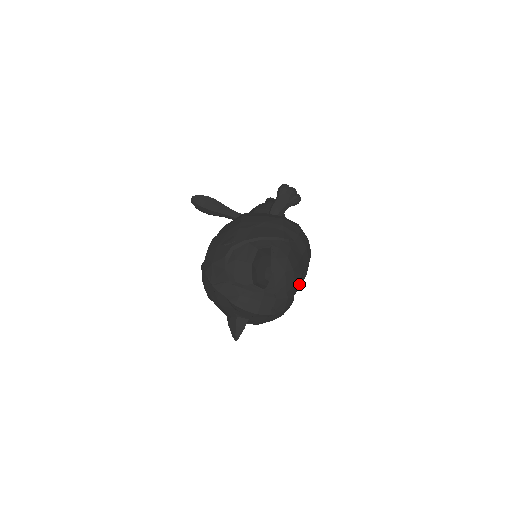
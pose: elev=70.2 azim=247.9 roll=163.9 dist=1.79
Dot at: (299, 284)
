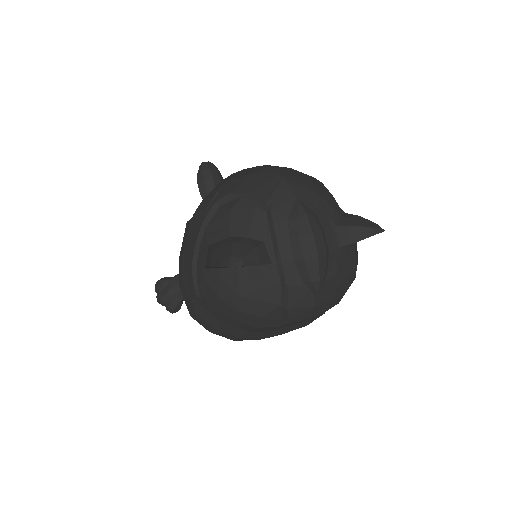
Dot at: (328, 309)
